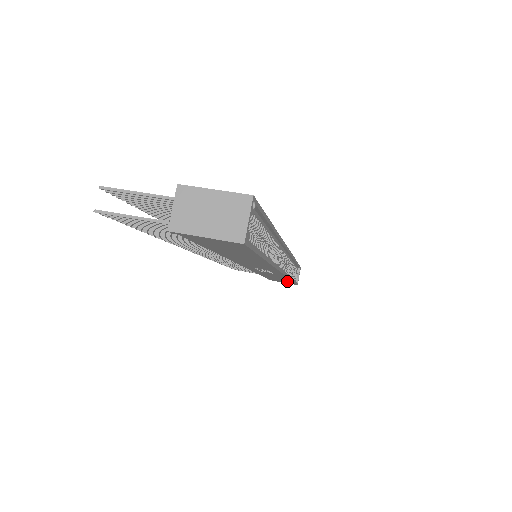
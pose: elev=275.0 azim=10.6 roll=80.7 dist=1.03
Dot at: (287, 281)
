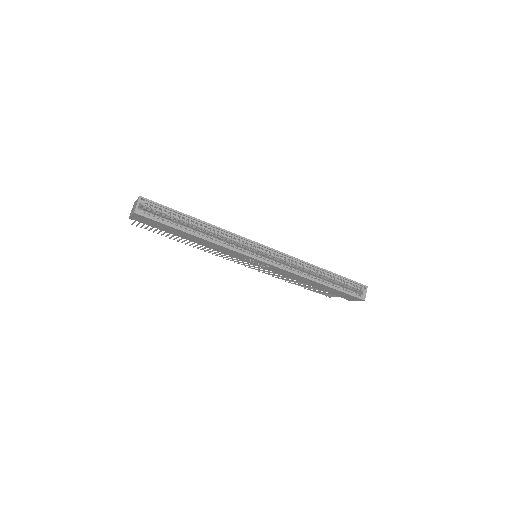
Dot at: (333, 290)
